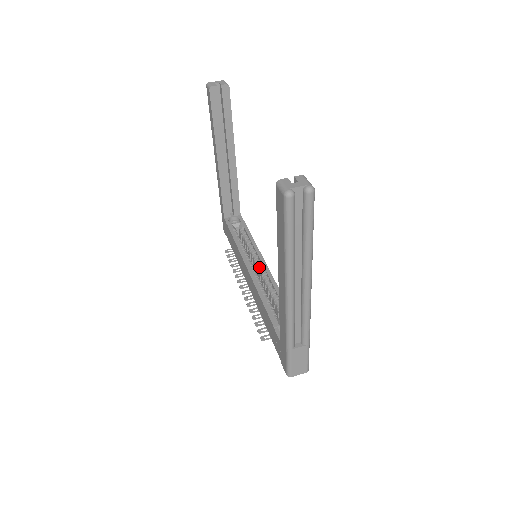
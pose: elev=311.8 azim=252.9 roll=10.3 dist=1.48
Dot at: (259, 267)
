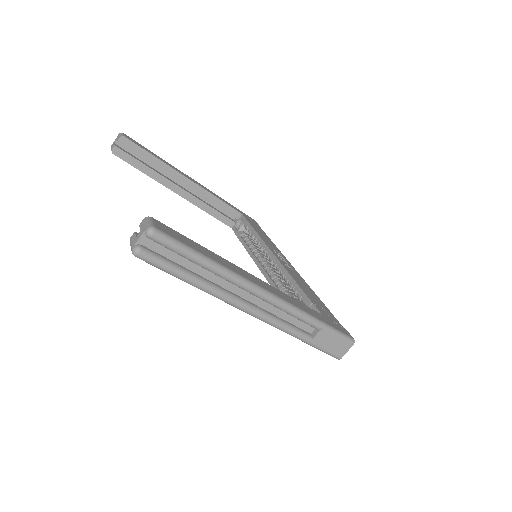
Dot at: (270, 261)
